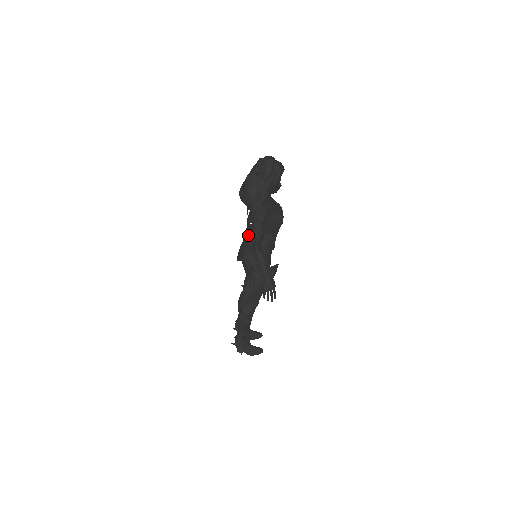
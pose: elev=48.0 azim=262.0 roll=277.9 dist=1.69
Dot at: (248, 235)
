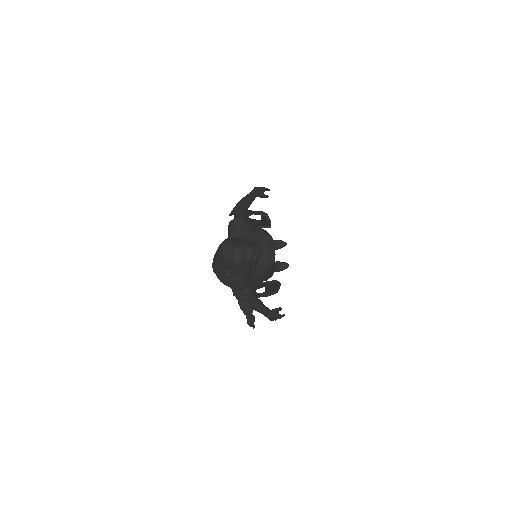
Dot at: occluded
